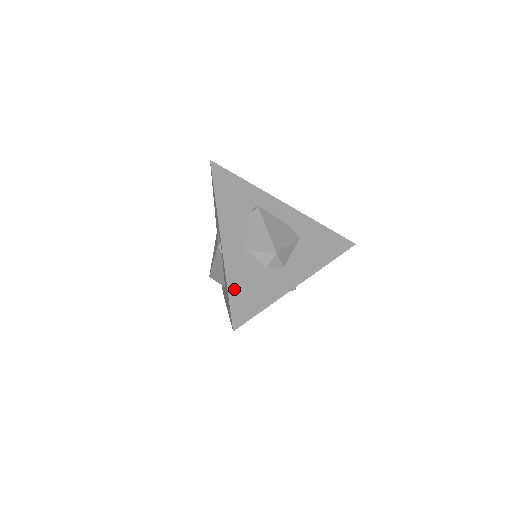
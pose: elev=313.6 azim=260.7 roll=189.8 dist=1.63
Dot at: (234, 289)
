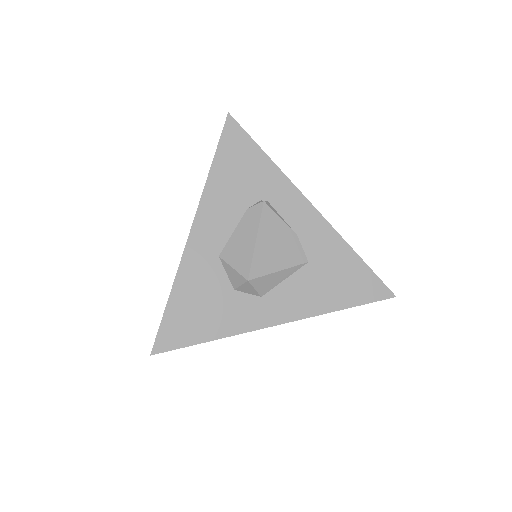
Dot at: (176, 304)
